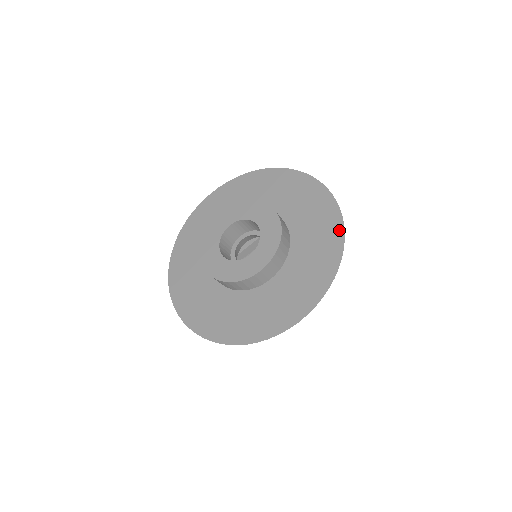
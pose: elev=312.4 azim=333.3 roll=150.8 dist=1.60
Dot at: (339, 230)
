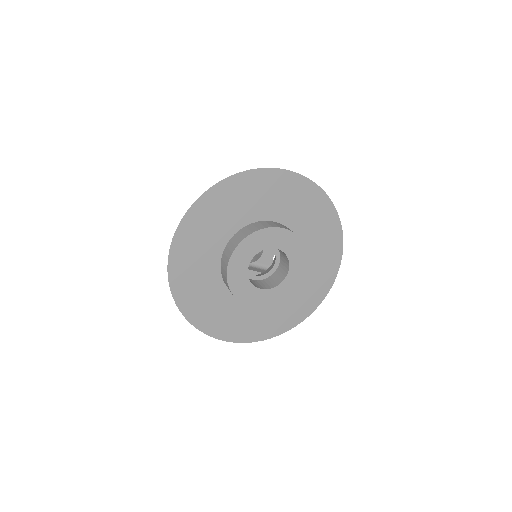
Dot at: (306, 315)
